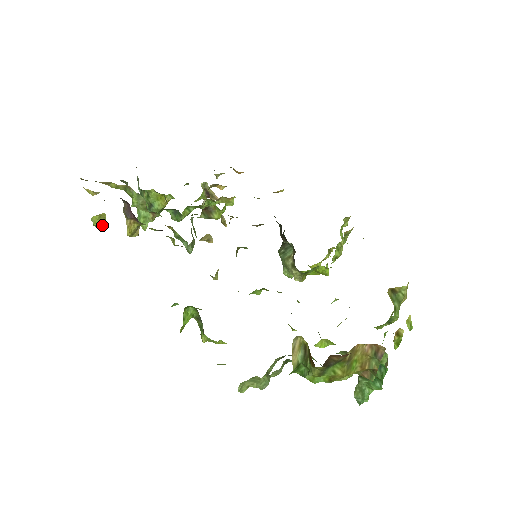
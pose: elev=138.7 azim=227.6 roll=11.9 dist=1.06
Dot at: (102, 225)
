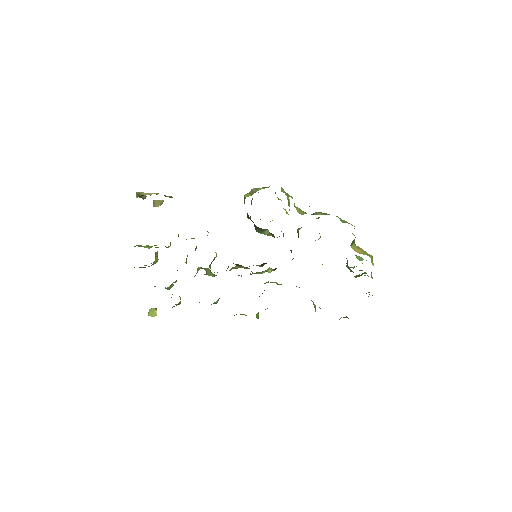
Dot at: occluded
